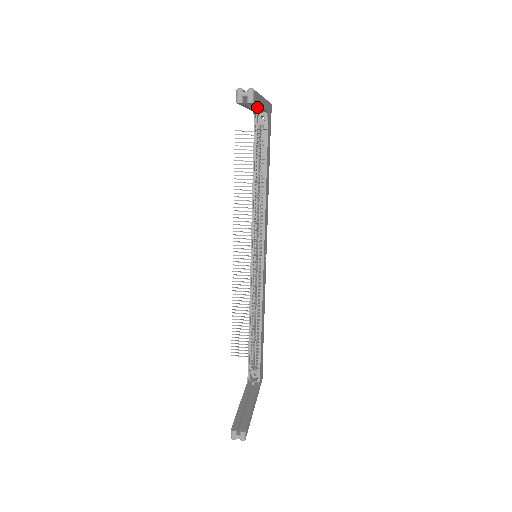
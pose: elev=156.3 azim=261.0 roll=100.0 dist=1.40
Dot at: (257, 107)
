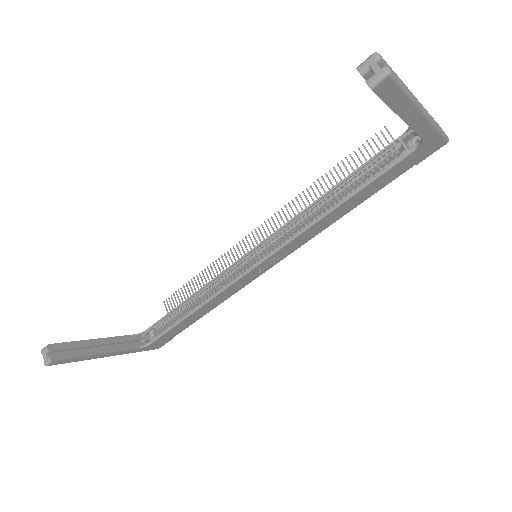
Dot at: (396, 111)
